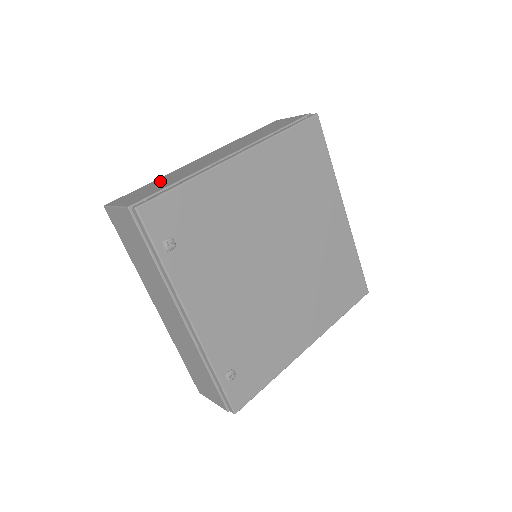
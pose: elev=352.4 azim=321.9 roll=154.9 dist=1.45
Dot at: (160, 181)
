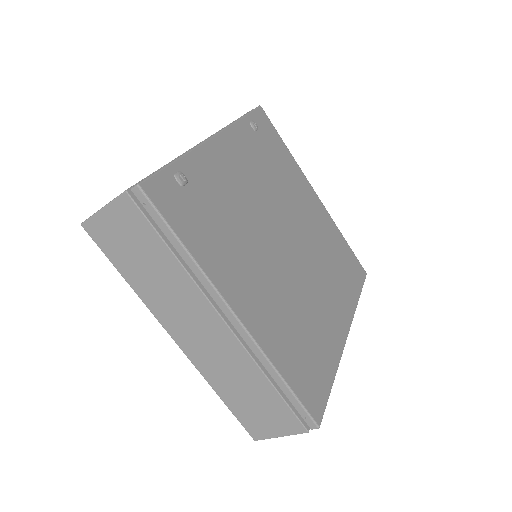
Dot at: occluded
